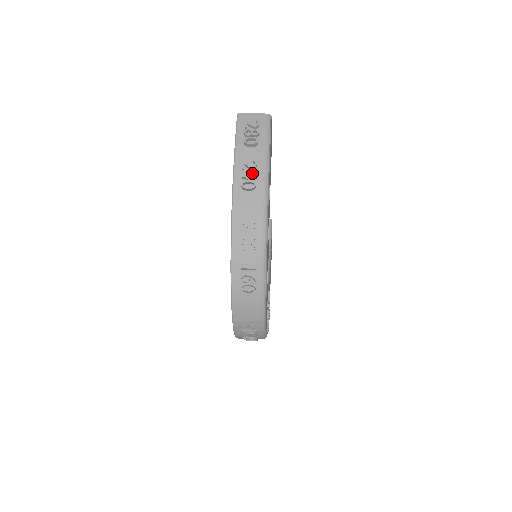
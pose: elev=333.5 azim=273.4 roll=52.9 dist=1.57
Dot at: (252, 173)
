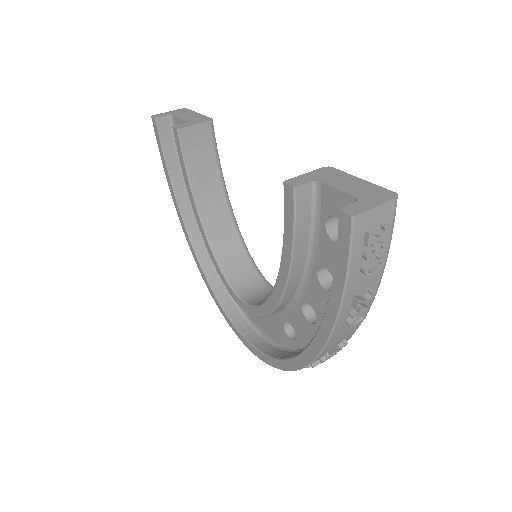
Dot at: occluded
